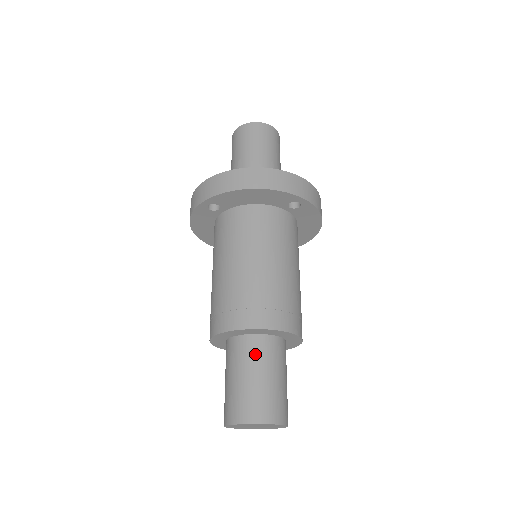
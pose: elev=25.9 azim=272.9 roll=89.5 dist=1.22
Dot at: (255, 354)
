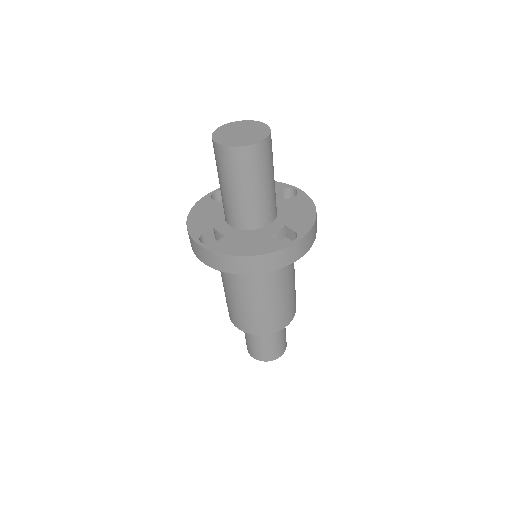
Dot at: (262, 335)
